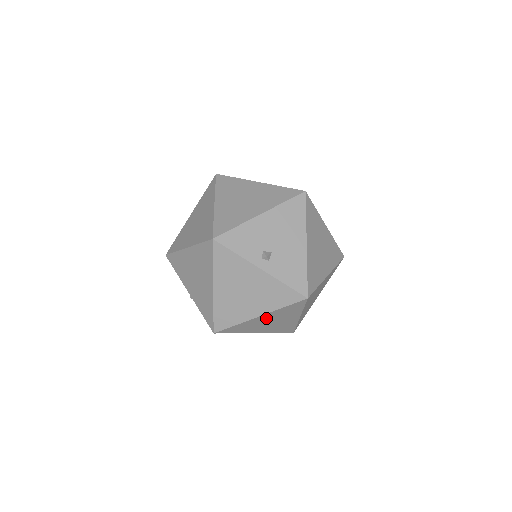
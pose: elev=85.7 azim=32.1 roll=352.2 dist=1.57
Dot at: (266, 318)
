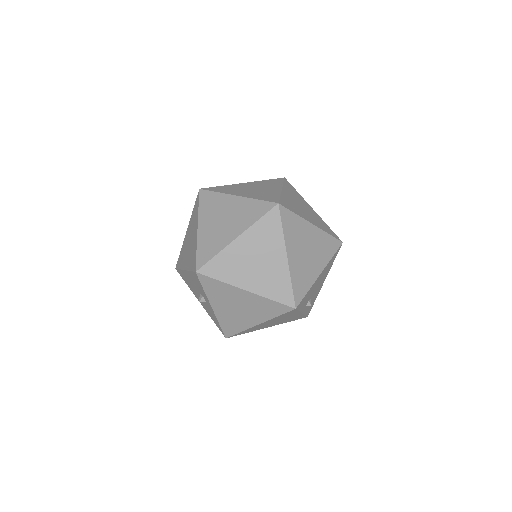
Dot at: occluded
